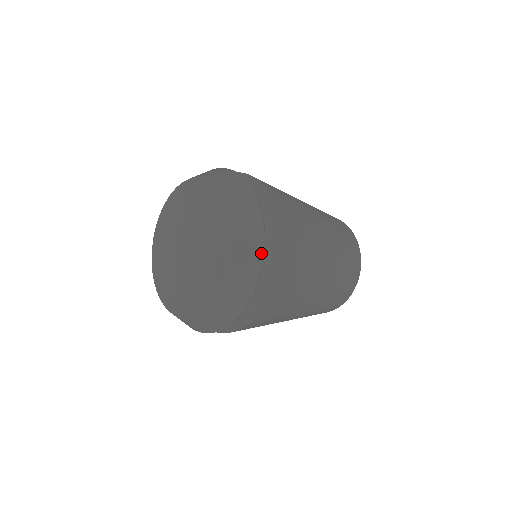
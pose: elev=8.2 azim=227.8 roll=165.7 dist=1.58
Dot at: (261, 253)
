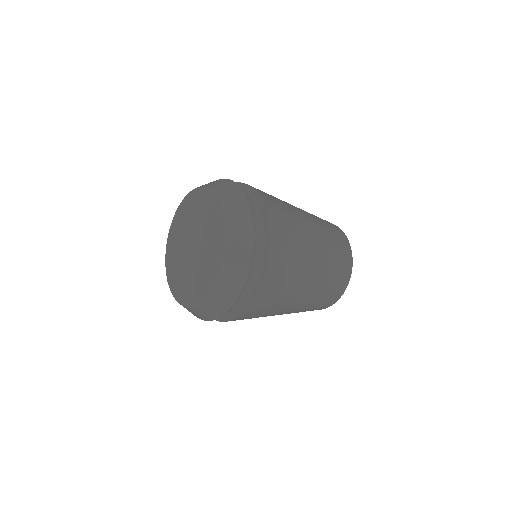
Dot at: (237, 296)
